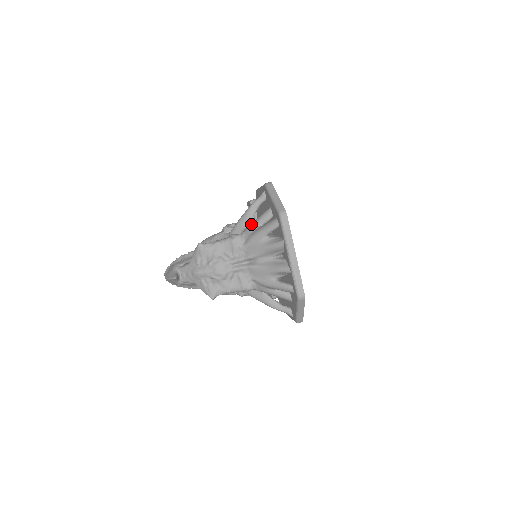
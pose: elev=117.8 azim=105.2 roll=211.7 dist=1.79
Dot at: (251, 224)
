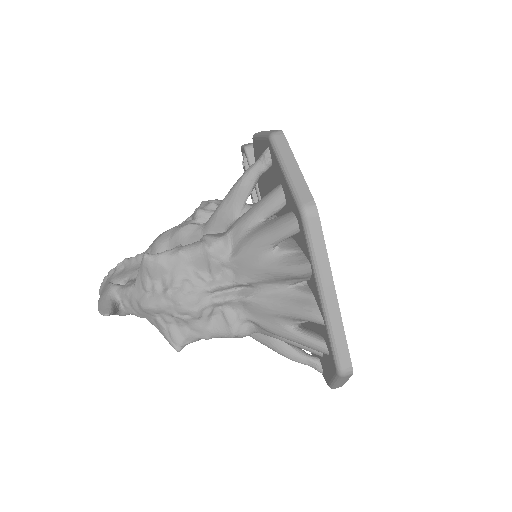
Dot at: (243, 216)
